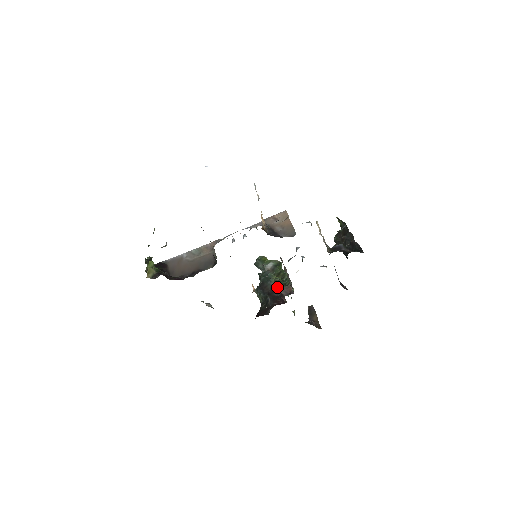
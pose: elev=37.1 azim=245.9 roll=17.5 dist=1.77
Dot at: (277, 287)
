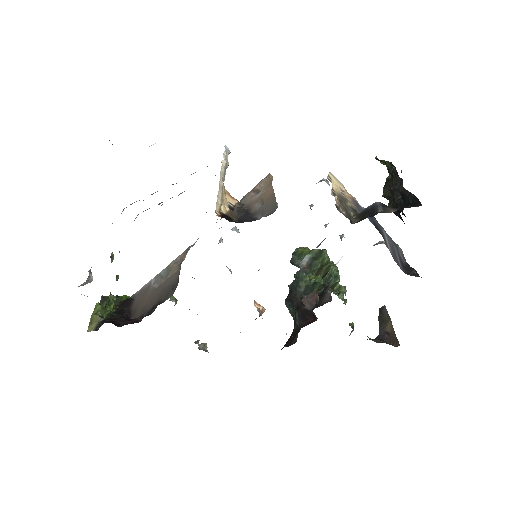
Dot at: occluded
